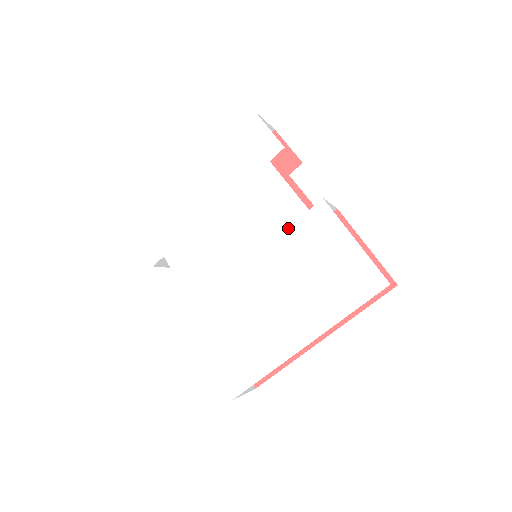
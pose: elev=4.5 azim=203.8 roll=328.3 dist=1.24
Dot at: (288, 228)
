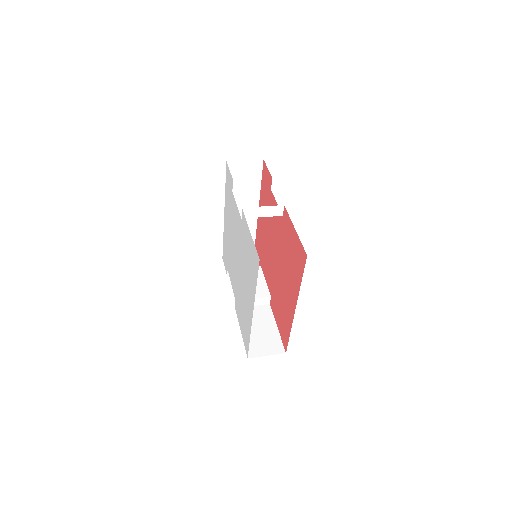
Dot at: (240, 234)
